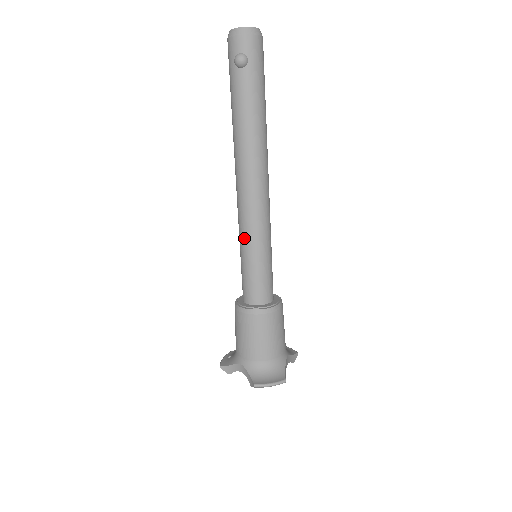
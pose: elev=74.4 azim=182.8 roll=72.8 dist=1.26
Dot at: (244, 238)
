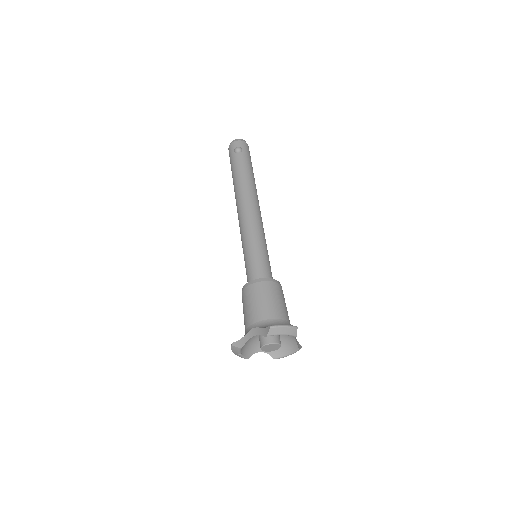
Dot at: (247, 237)
